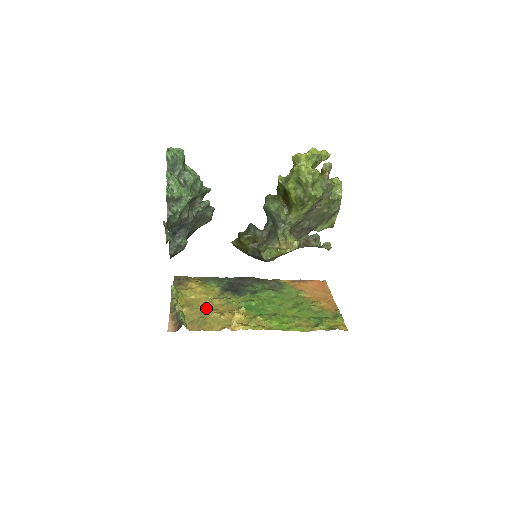
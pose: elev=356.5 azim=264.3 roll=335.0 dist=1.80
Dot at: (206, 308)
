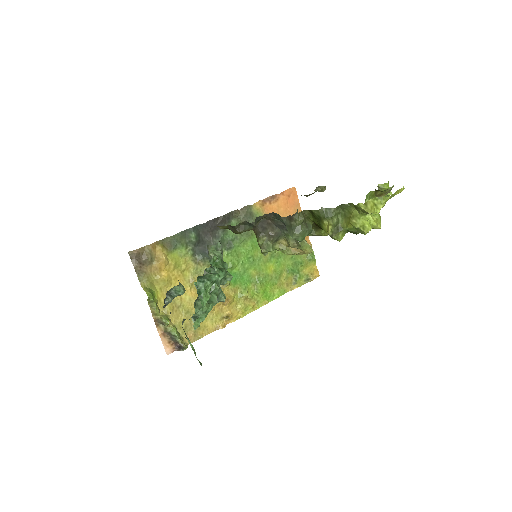
Dot at: (191, 301)
